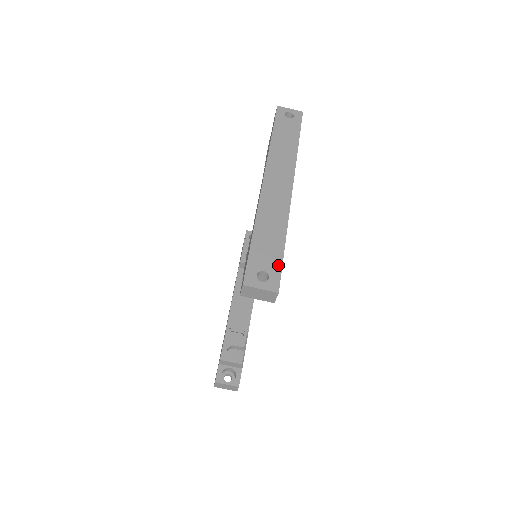
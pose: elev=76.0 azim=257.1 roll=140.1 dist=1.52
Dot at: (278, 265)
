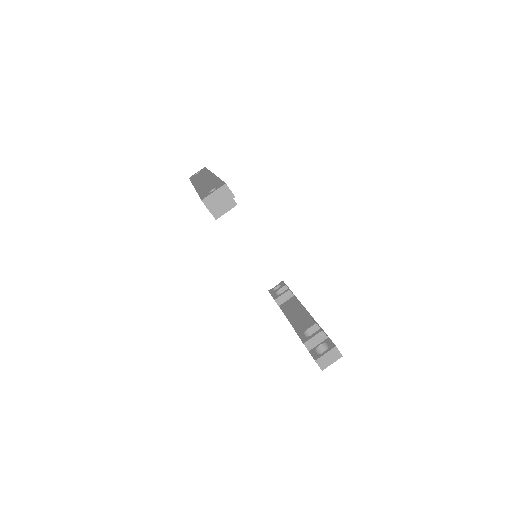
Dot at: occluded
